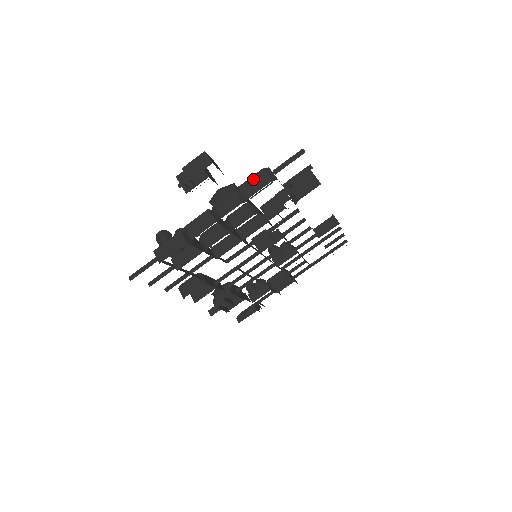
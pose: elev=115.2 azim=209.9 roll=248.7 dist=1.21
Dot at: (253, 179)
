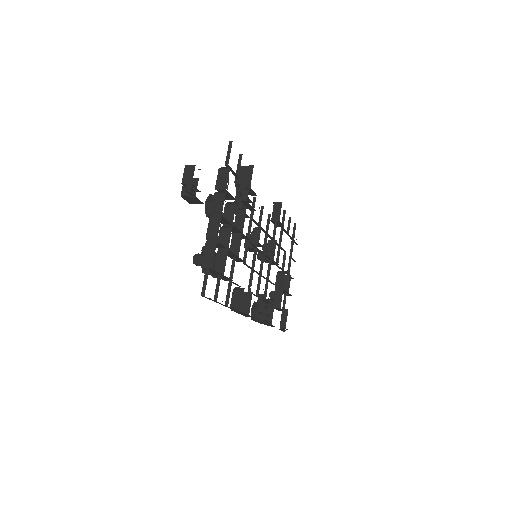
Dot at: (219, 178)
